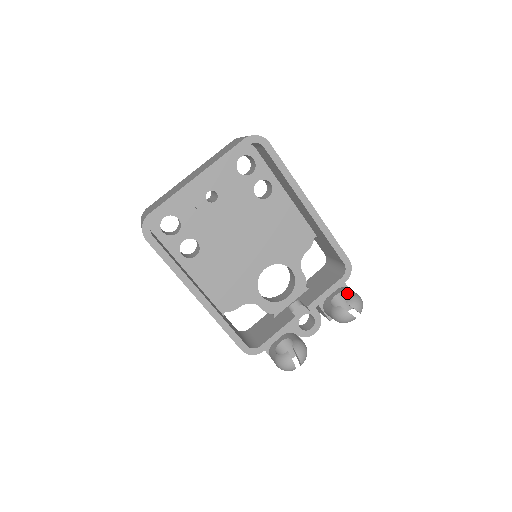
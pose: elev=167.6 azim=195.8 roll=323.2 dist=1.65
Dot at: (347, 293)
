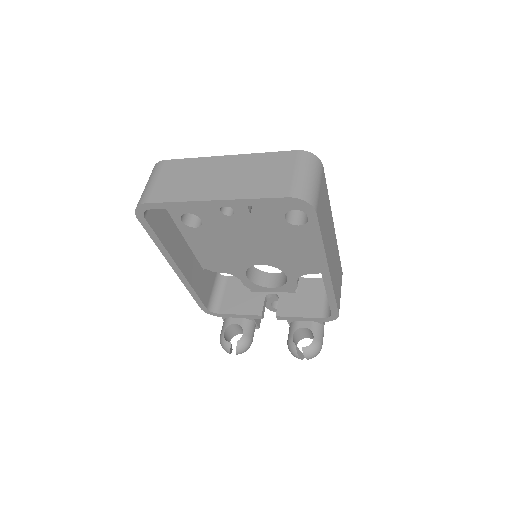
Dot at: (314, 336)
